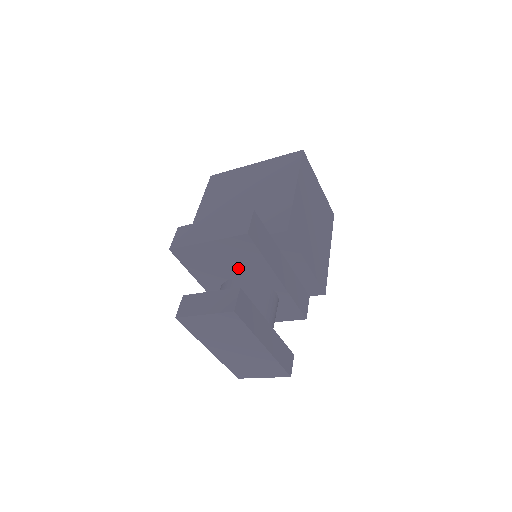
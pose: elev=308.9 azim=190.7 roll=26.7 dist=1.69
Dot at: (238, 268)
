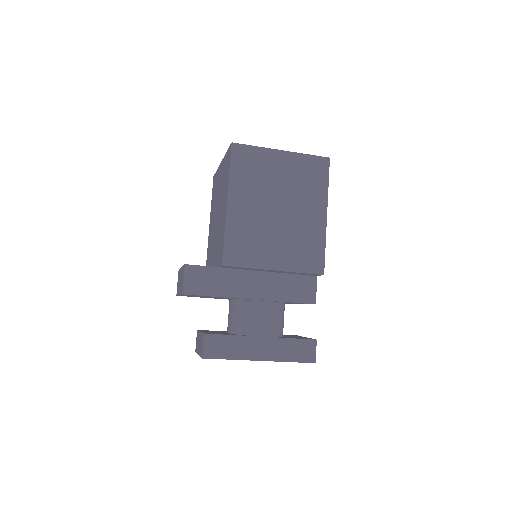
Dot at: occluded
